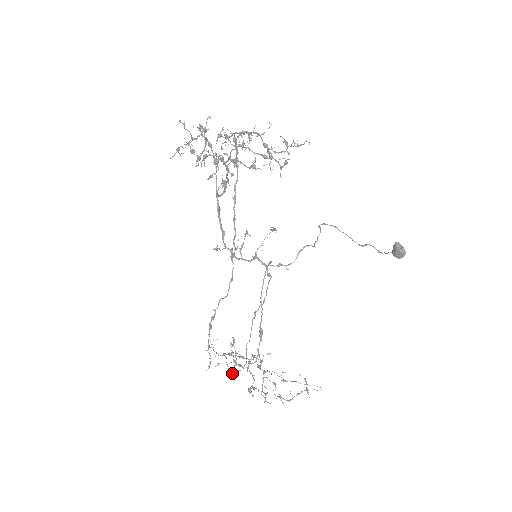
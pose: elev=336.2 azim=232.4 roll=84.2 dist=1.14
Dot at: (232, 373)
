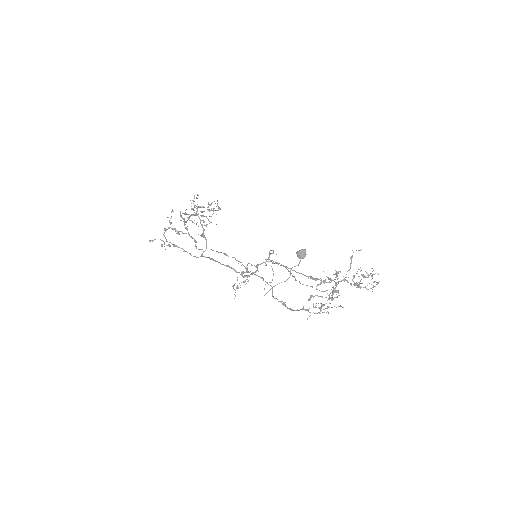
Dot at: (336, 290)
